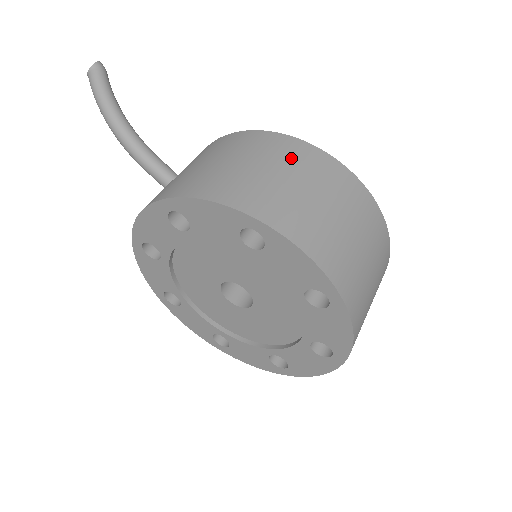
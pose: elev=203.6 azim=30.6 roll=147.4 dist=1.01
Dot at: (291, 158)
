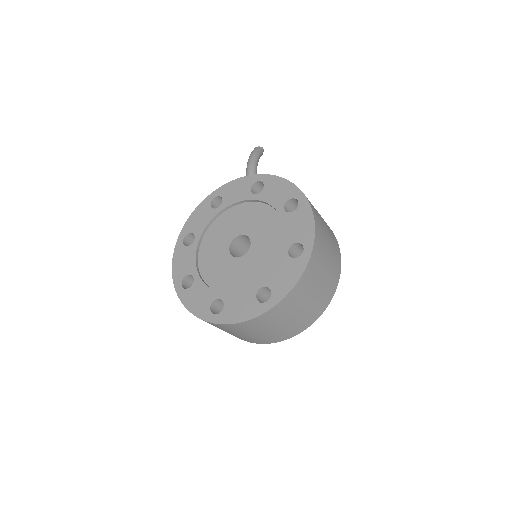
Dot at: occluded
